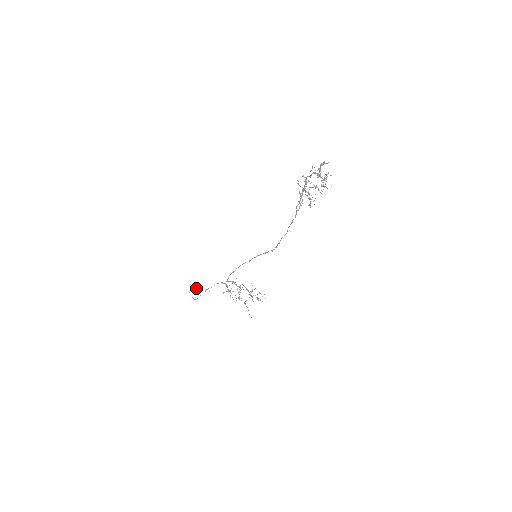
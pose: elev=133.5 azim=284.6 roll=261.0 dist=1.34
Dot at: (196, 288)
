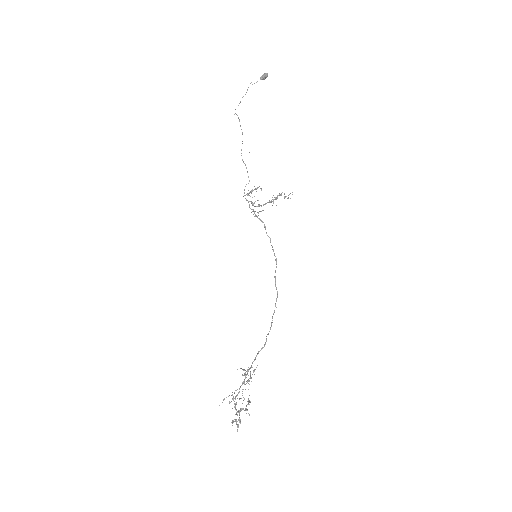
Dot at: (260, 79)
